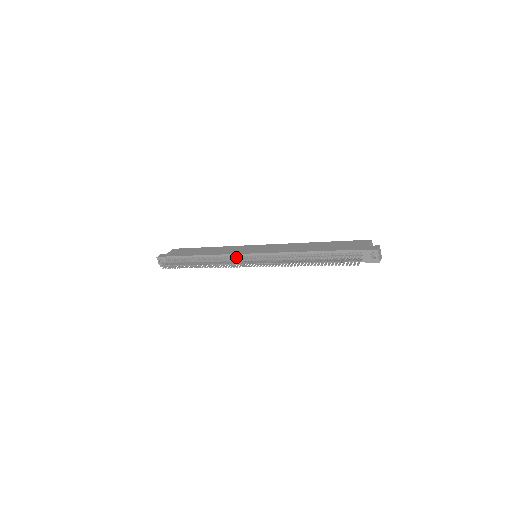
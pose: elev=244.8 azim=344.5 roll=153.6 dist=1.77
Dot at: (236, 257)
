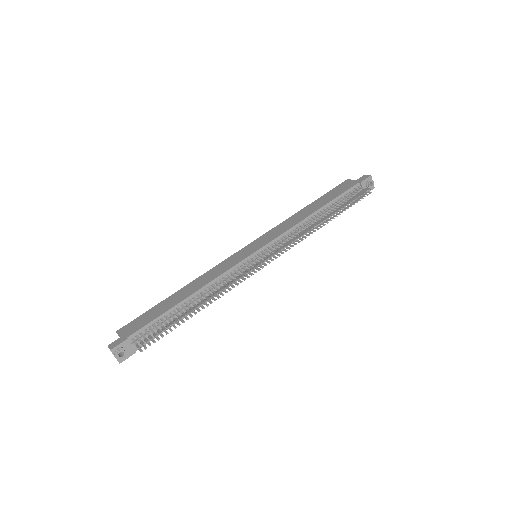
Dot at: (238, 268)
